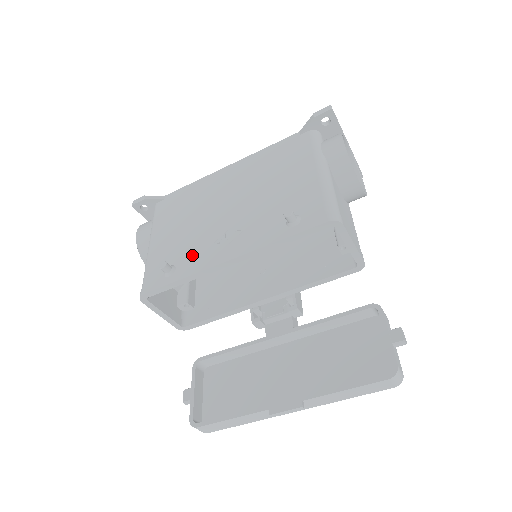
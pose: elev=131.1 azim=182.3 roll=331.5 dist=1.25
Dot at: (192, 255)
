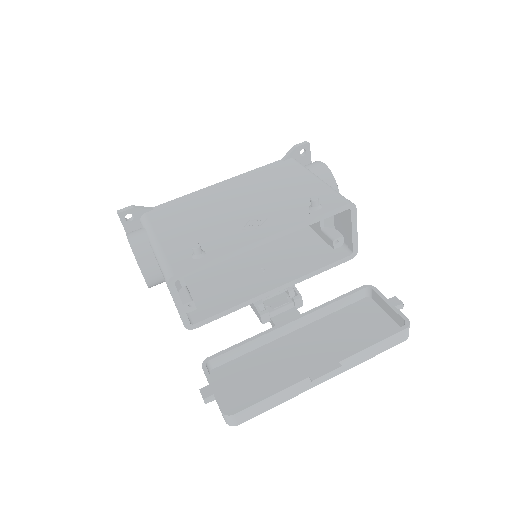
Dot at: (219, 240)
